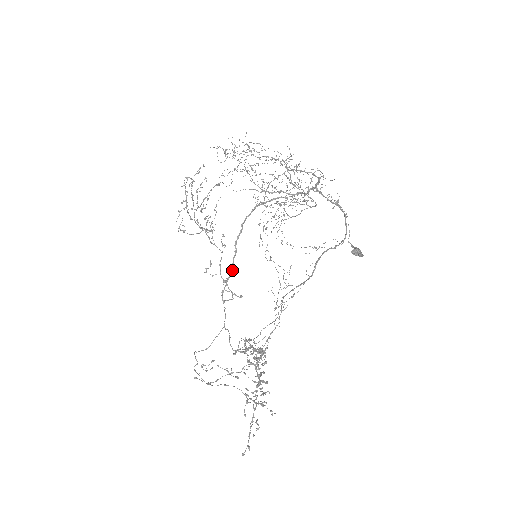
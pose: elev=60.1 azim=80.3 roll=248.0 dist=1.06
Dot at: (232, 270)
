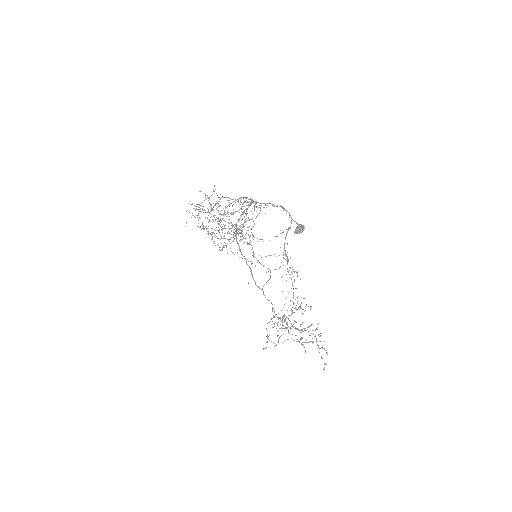
Dot at: (251, 270)
